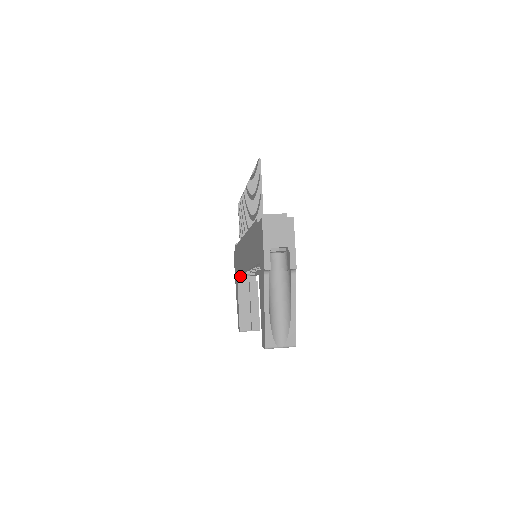
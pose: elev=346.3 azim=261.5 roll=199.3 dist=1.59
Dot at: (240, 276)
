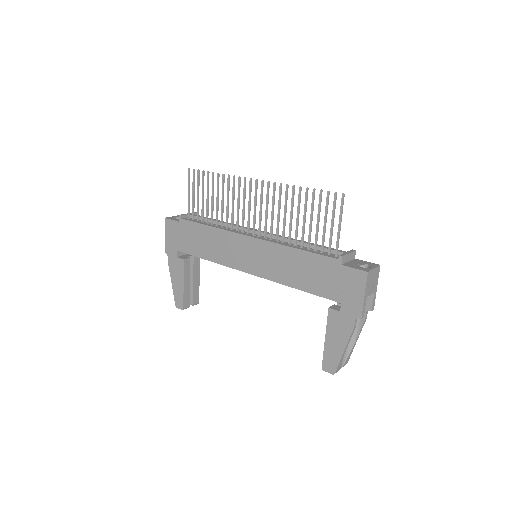
Dot at: occluded
